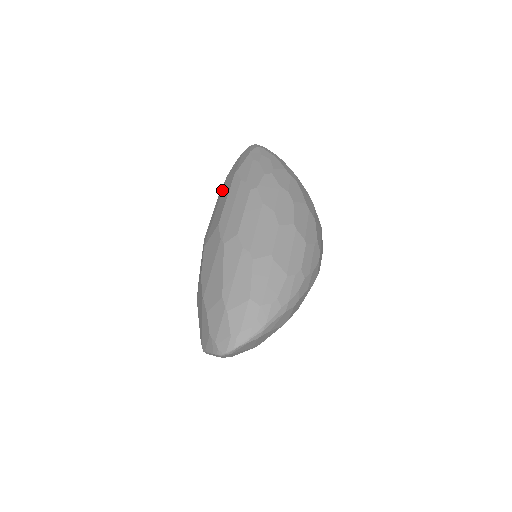
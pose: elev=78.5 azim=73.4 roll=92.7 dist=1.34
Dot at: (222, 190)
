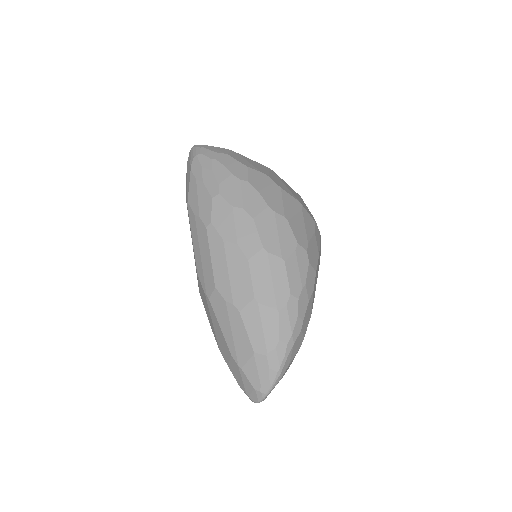
Dot at: occluded
